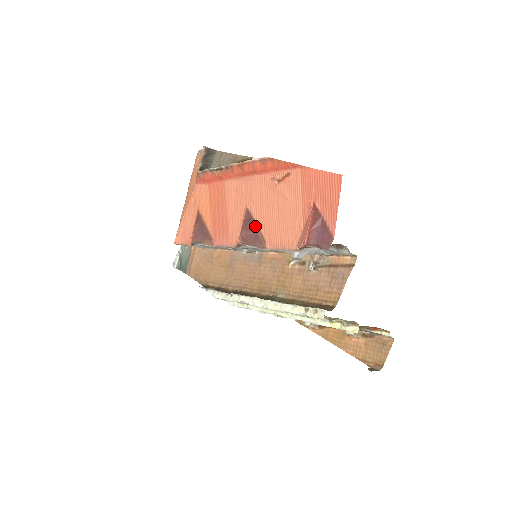
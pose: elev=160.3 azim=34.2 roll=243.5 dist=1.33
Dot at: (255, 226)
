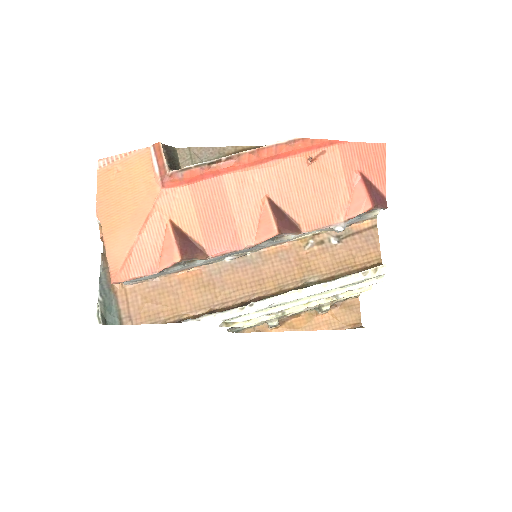
Dot at: (284, 213)
